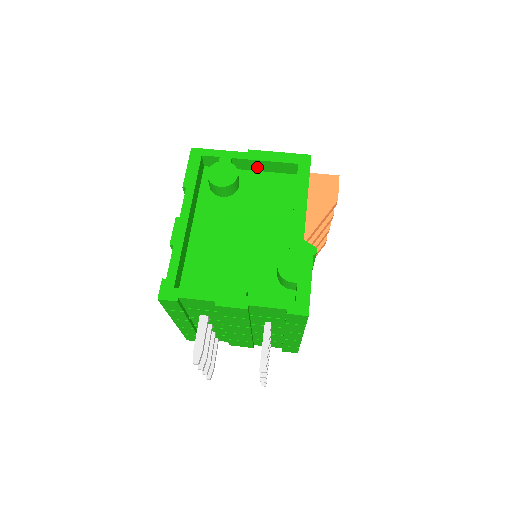
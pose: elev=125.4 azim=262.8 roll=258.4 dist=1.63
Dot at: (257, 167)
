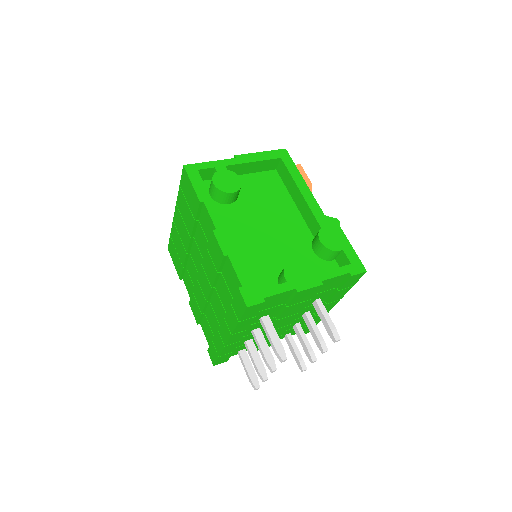
Dot at: (244, 170)
